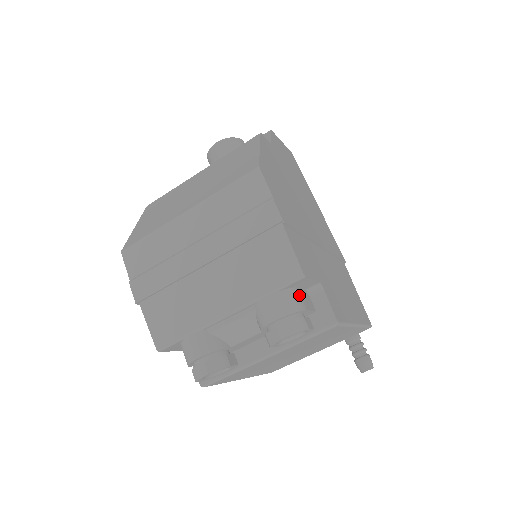
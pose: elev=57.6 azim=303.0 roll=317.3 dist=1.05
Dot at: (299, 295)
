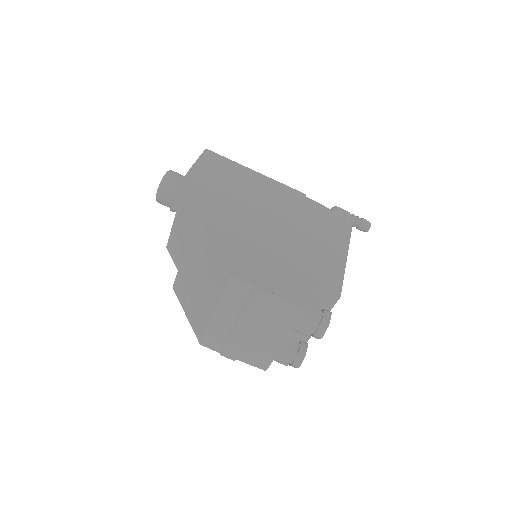
Dot at: (311, 309)
